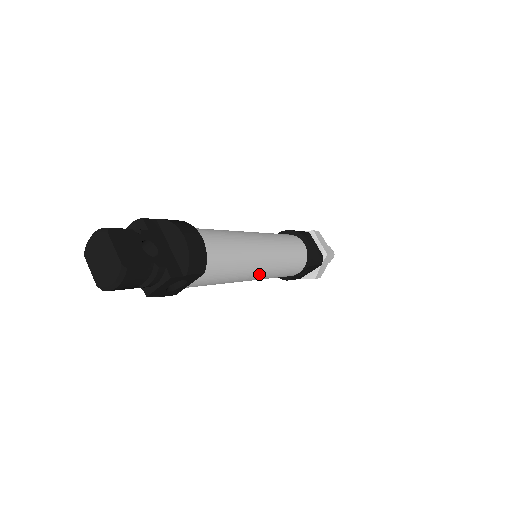
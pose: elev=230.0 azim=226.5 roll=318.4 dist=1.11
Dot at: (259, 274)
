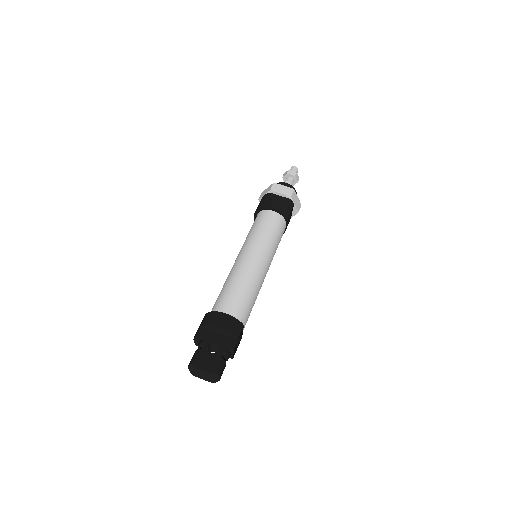
Dot at: (267, 271)
